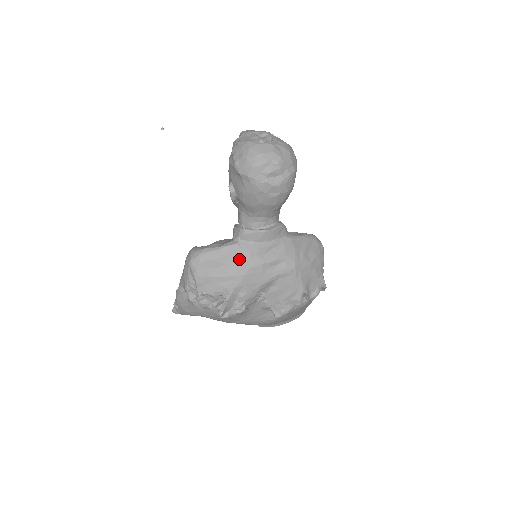
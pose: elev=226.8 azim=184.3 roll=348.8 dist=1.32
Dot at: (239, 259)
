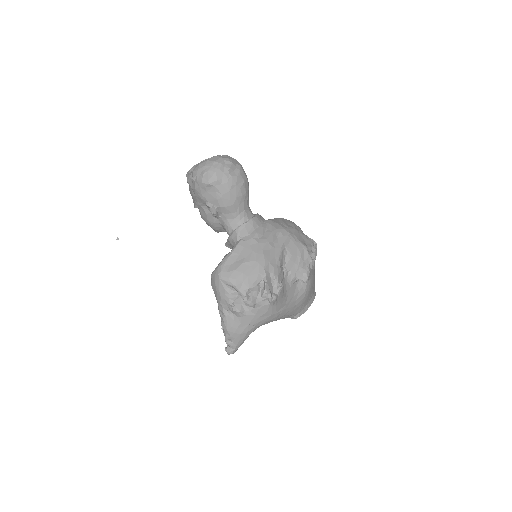
Dot at: (251, 248)
